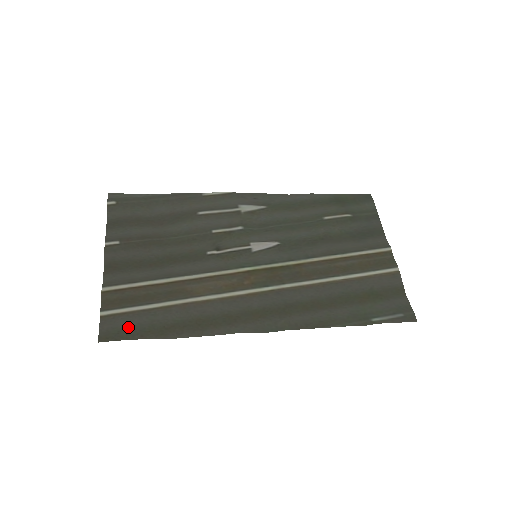
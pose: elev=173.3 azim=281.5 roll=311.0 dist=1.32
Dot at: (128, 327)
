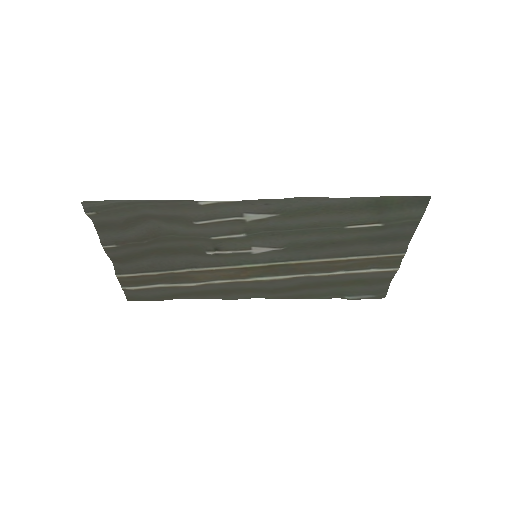
Dot at: (146, 297)
